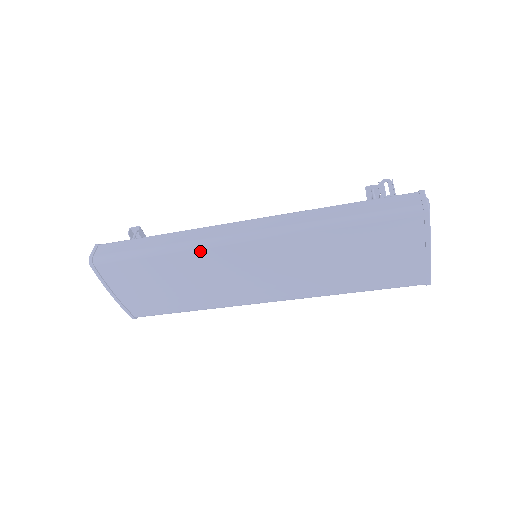
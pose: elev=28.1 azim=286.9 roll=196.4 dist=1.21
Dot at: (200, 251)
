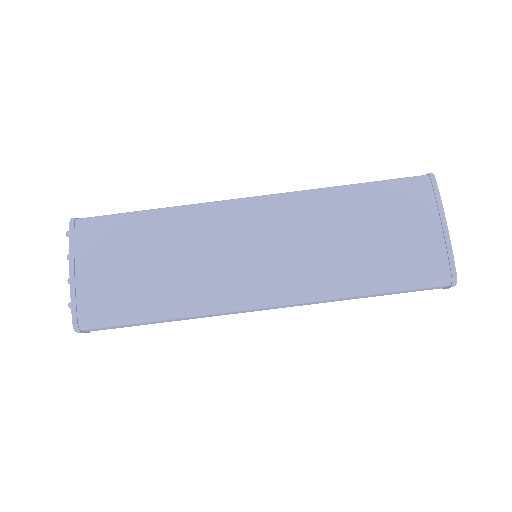
Dot at: (203, 209)
